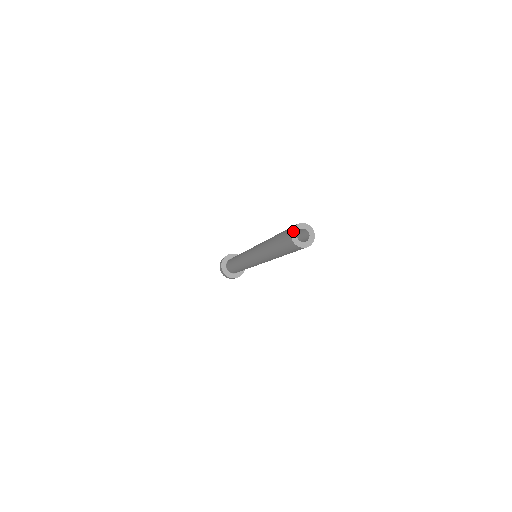
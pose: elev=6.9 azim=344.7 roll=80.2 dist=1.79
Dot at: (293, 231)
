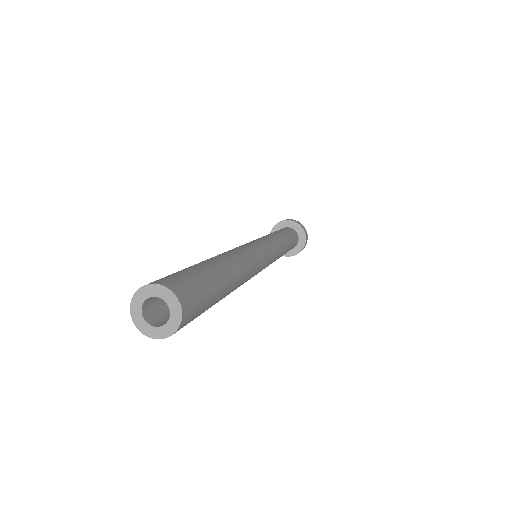
Dot at: (133, 311)
